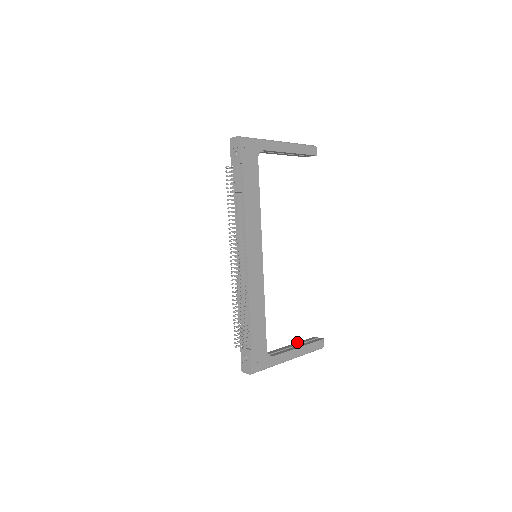
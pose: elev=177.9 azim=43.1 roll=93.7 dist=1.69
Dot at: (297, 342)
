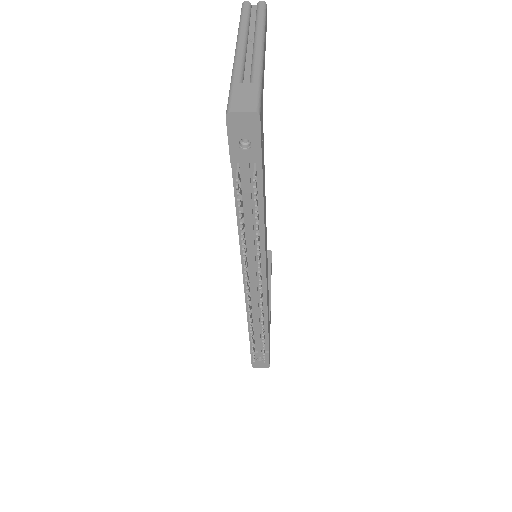
Dot at: occluded
